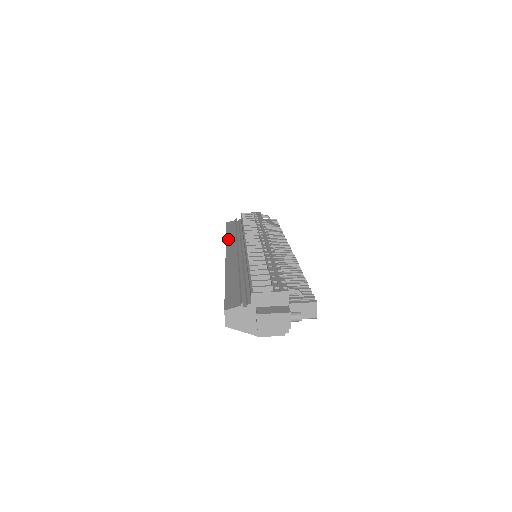
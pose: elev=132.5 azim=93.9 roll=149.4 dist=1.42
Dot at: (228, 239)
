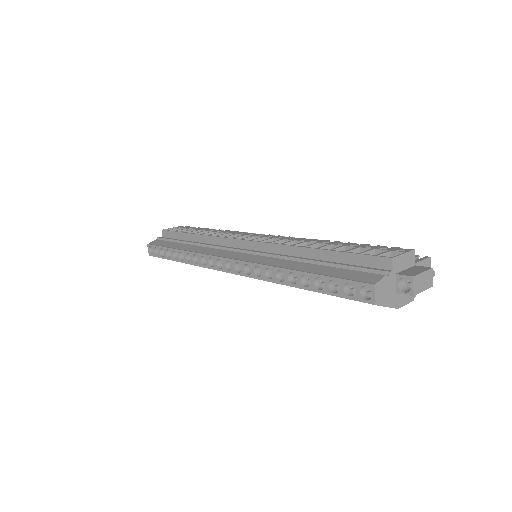
Dot at: (195, 251)
